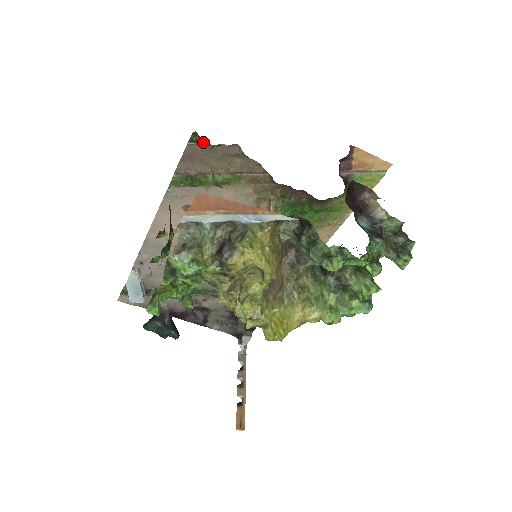
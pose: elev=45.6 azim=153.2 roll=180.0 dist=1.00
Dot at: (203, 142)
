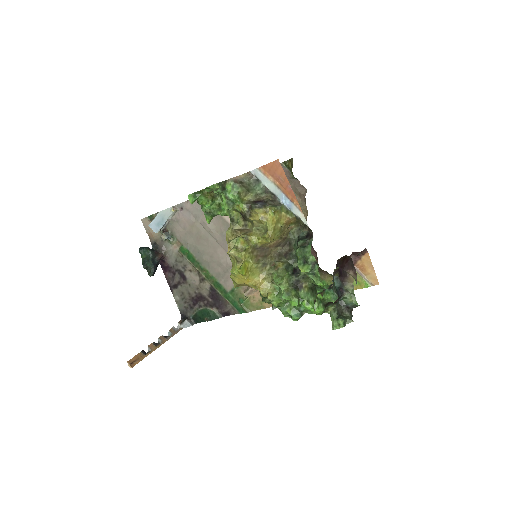
Dot at: (290, 169)
